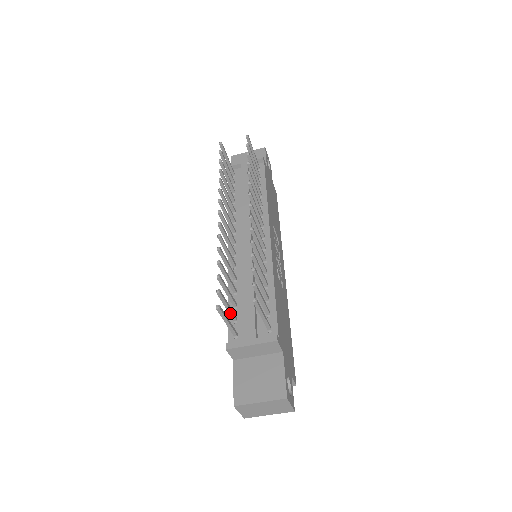
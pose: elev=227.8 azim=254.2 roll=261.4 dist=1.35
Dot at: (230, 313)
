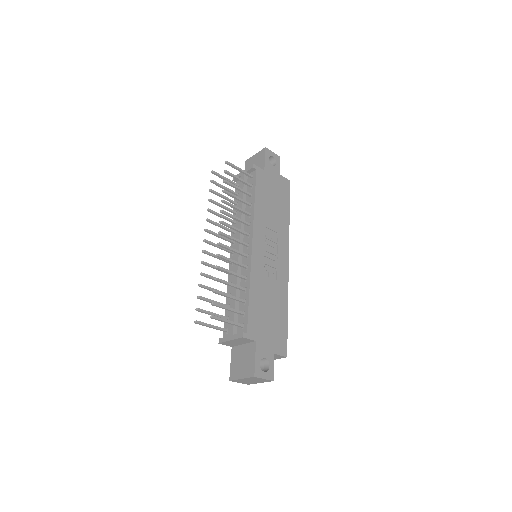
Dot at: occluded
